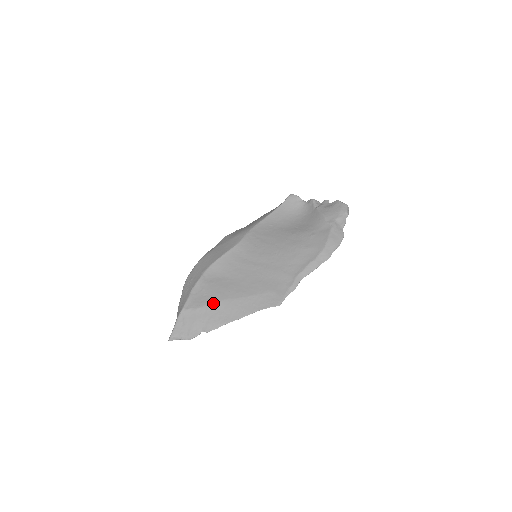
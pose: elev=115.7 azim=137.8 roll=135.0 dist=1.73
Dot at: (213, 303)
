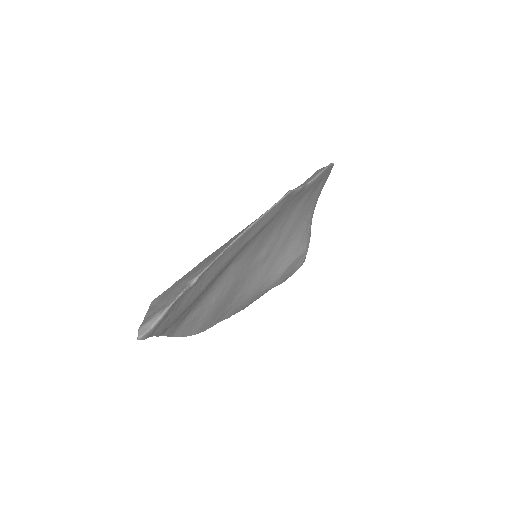
Dot at: occluded
